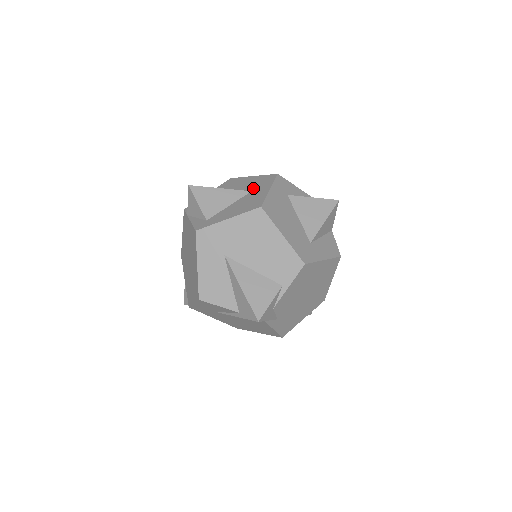
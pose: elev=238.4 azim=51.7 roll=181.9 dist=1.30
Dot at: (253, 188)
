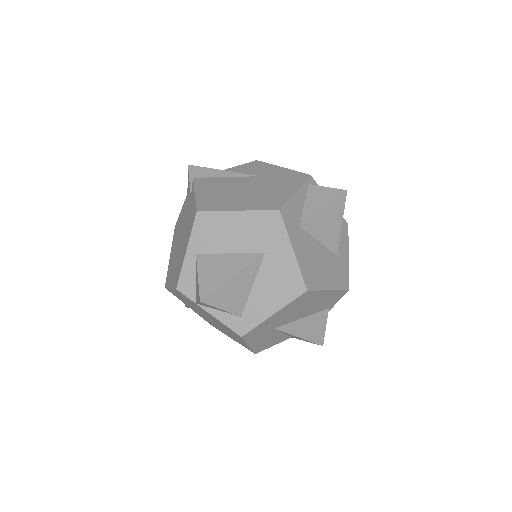
Dot at: (262, 246)
